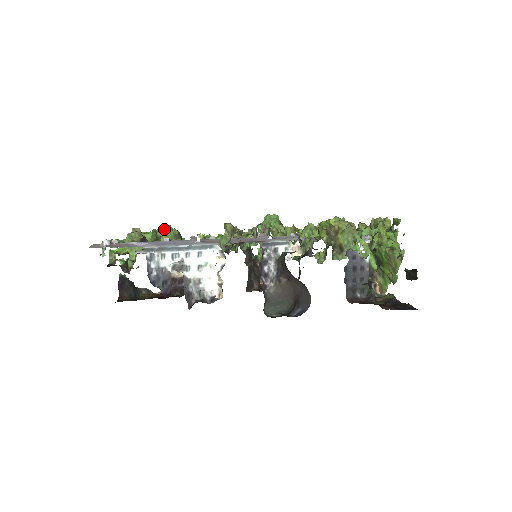
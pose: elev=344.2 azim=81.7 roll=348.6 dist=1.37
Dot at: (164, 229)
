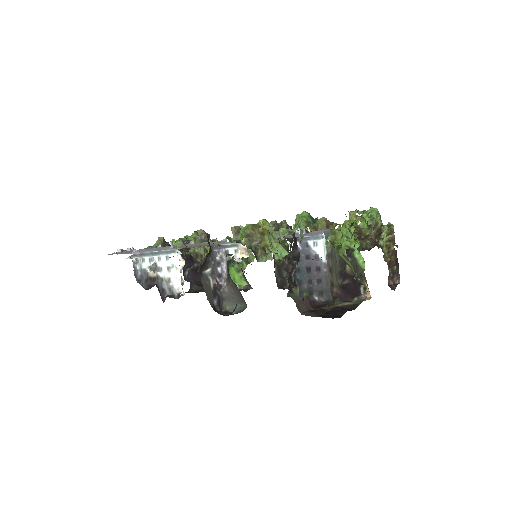
Dot at: occluded
